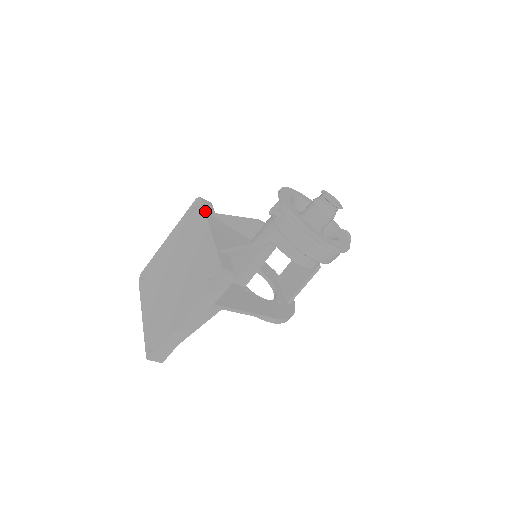
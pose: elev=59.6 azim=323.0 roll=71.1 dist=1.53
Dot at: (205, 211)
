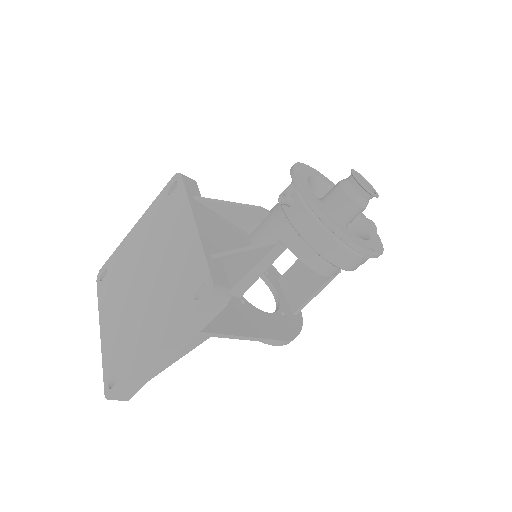
Dot at: (187, 194)
